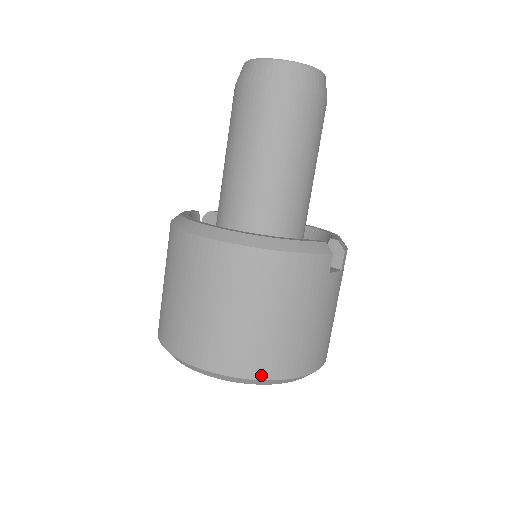
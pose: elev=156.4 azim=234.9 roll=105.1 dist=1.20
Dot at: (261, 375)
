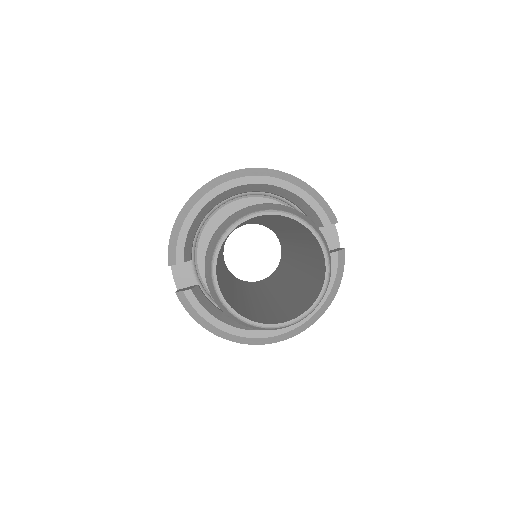
Dot at: occluded
